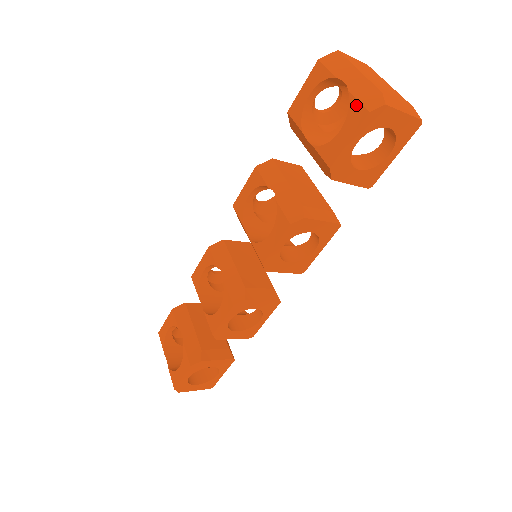
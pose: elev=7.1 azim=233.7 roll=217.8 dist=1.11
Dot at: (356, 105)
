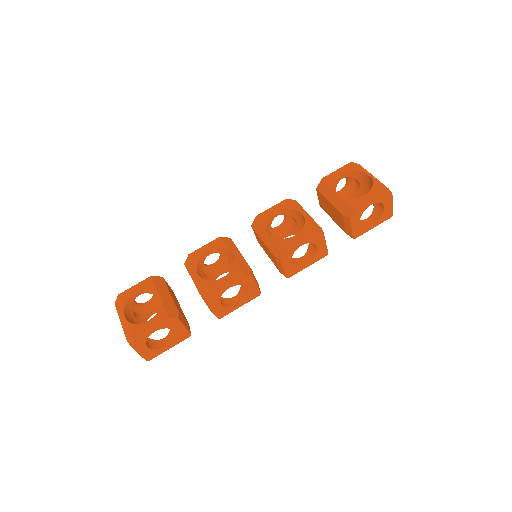
Dot at: (378, 186)
